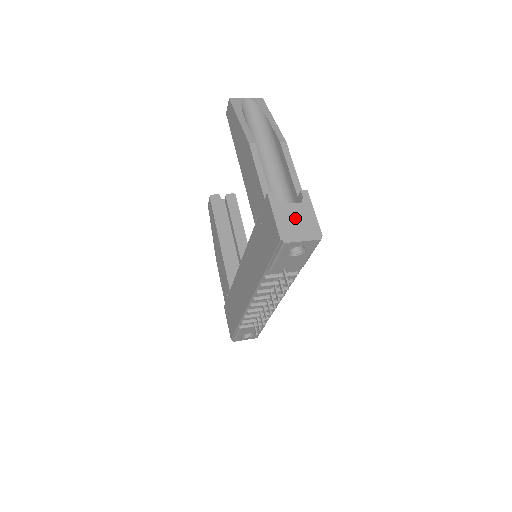
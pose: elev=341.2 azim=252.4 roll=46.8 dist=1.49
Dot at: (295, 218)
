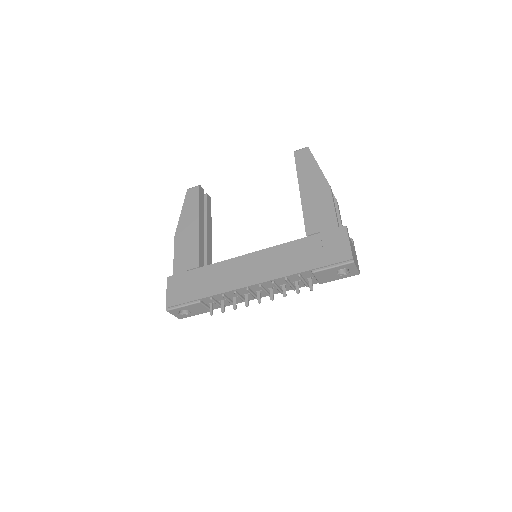
Dot at: (354, 252)
